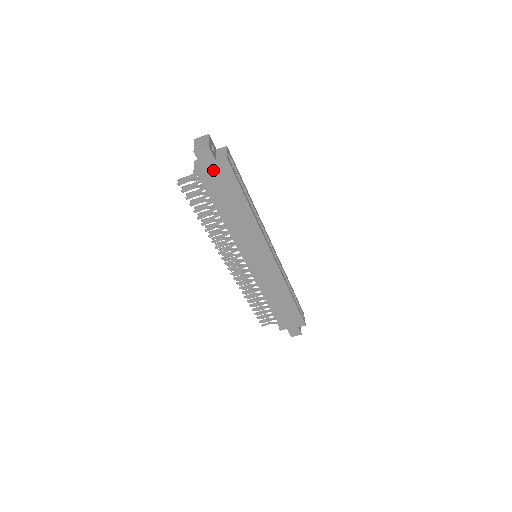
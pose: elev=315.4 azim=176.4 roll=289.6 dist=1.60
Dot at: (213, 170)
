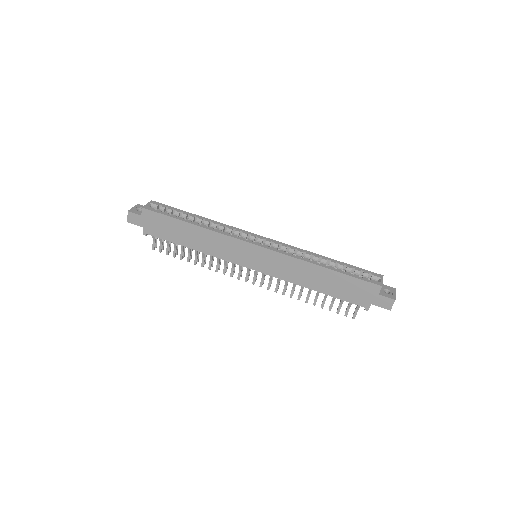
Dot at: (147, 222)
